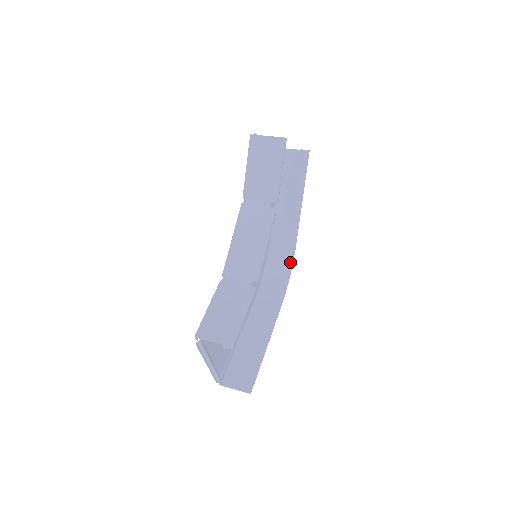
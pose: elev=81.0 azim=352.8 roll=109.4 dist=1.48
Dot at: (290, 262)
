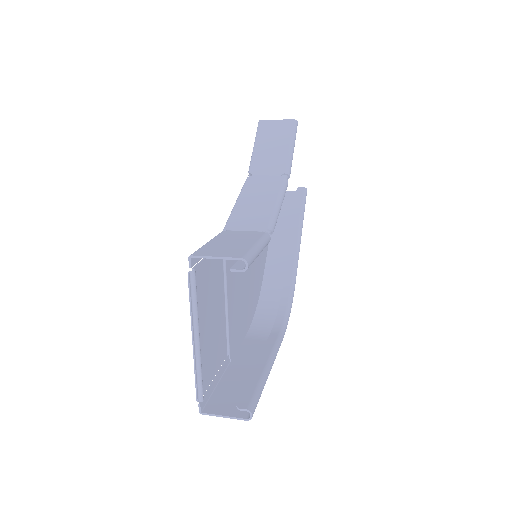
Dot at: (290, 297)
